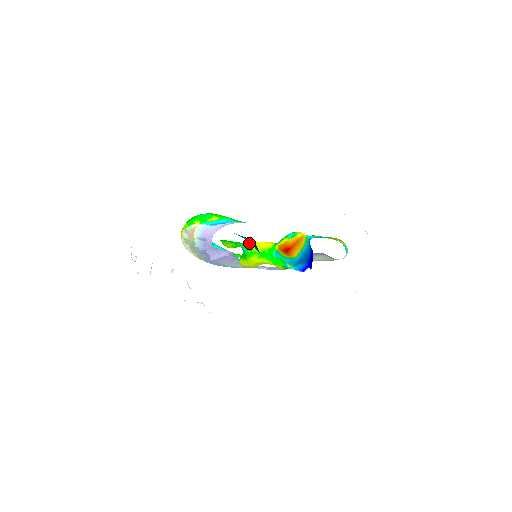
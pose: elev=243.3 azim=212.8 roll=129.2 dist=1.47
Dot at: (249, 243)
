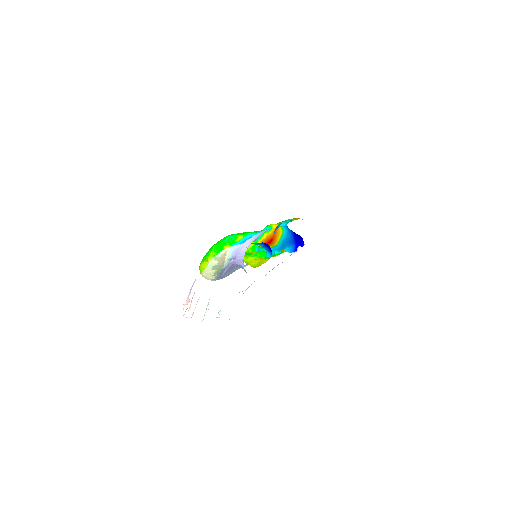
Dot at: occluded
